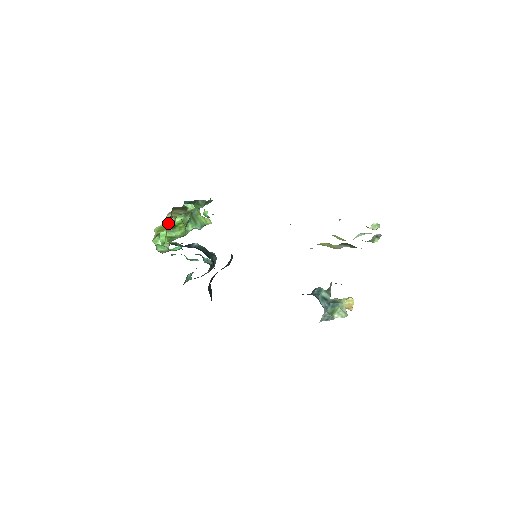
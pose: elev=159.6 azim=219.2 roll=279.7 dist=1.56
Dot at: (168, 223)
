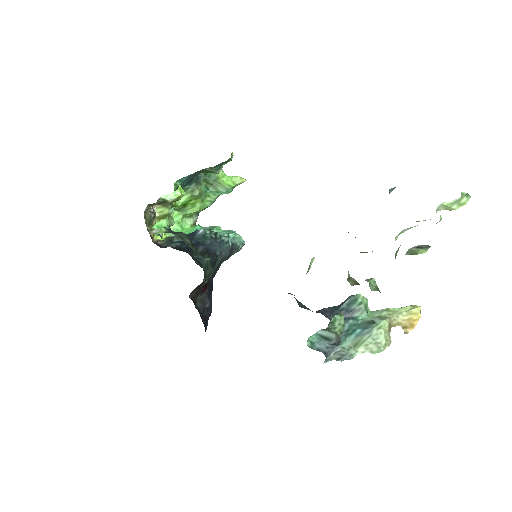
Dot at: (162, 213)
